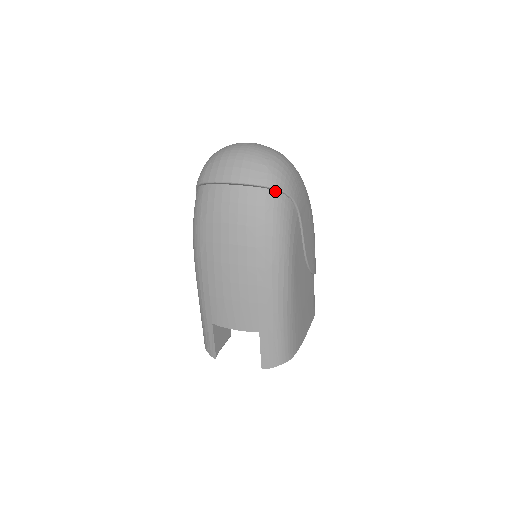
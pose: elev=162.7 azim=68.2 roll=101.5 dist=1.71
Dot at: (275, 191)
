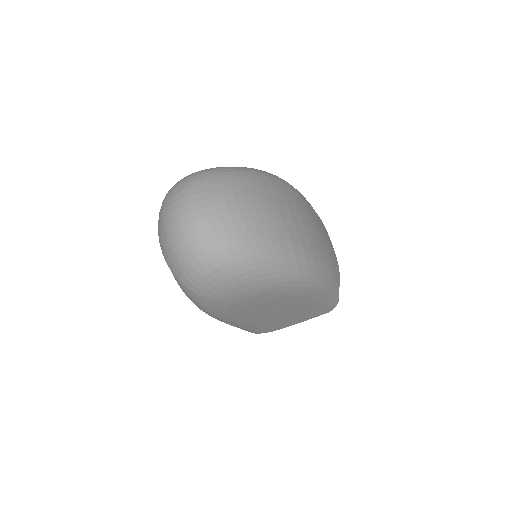
Dot at: occluded
